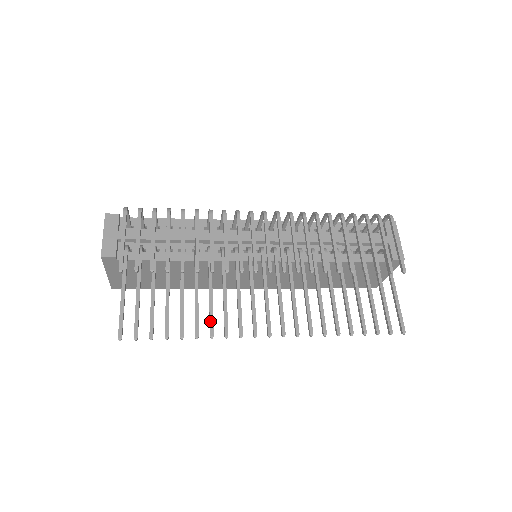
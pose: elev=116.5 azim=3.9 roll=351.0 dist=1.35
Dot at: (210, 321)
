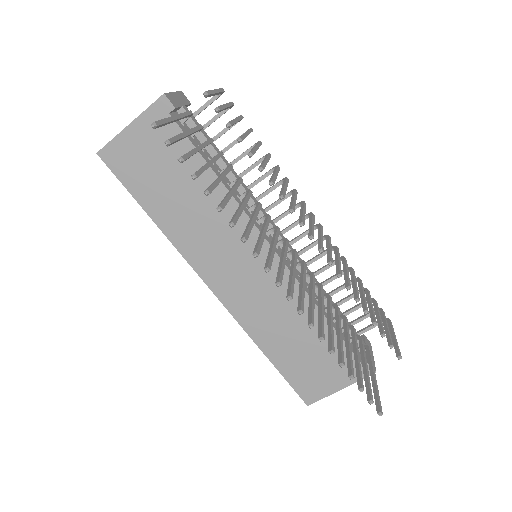
Dot at: (236, 215)
